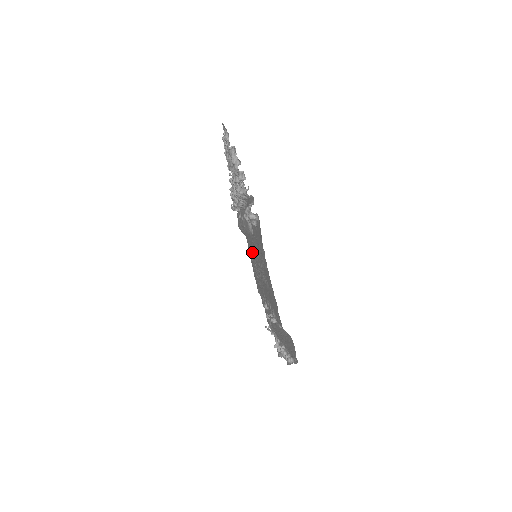
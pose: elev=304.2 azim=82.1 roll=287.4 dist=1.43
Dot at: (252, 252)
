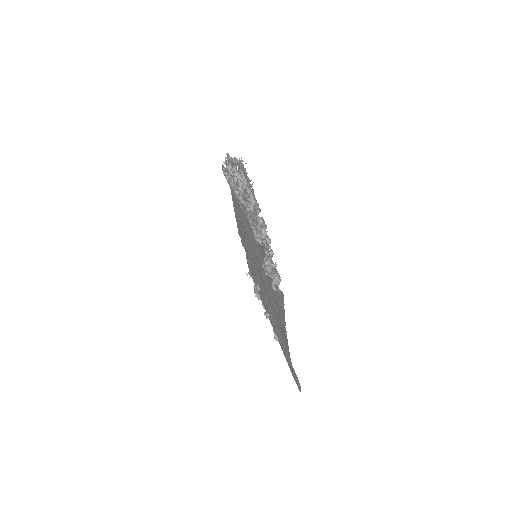
Dot at: (244, 225)
